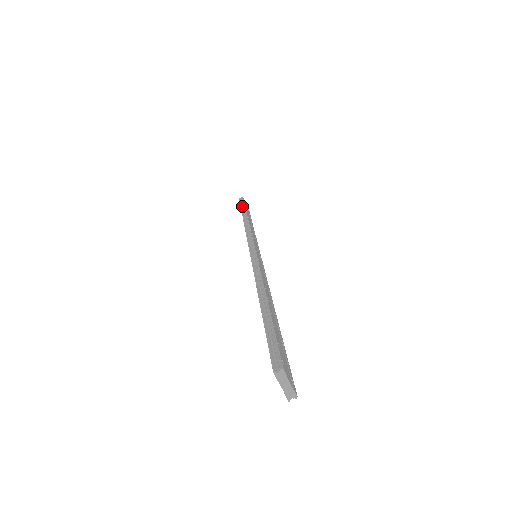
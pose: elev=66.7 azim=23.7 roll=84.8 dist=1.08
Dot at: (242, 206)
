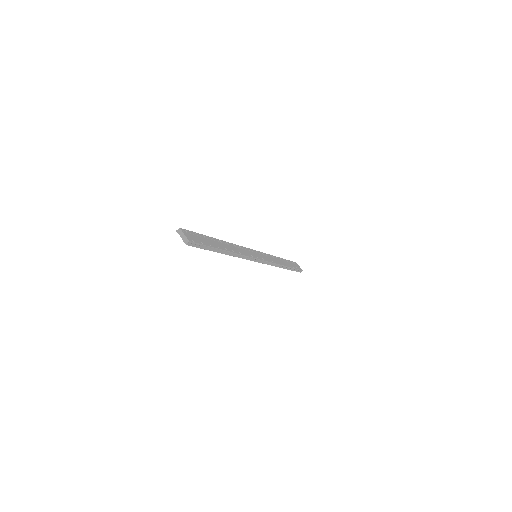
Dot at: occluded
